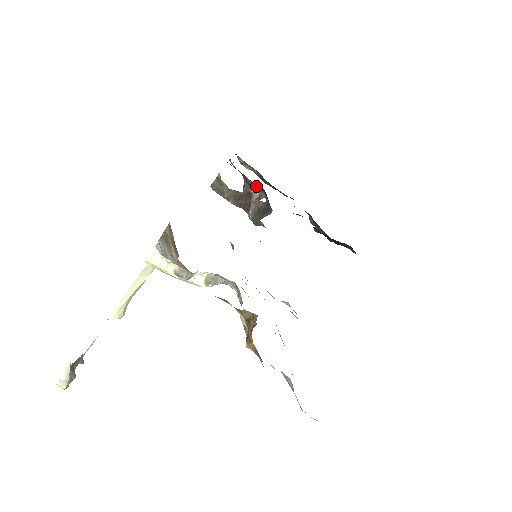
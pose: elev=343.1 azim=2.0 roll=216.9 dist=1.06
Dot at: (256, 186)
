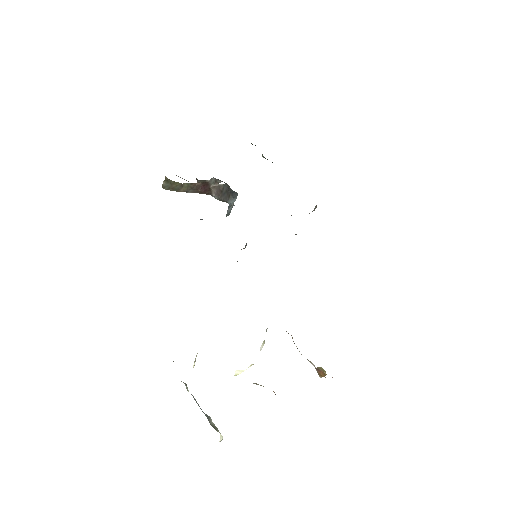
Dot at: occluded
